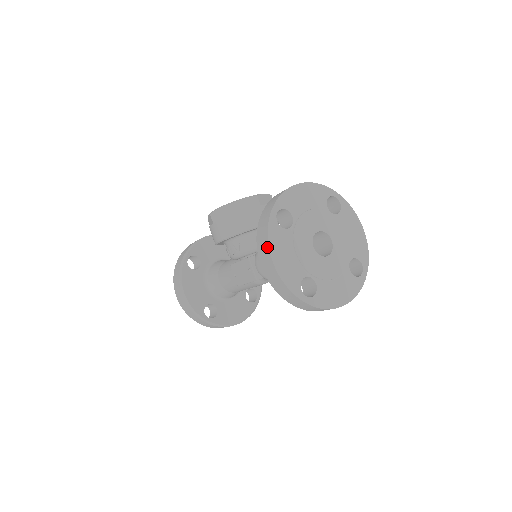
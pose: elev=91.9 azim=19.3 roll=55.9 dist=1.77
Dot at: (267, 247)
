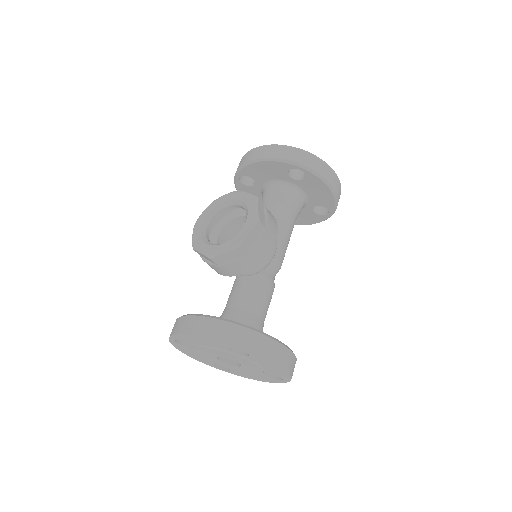
Dot at: occluded
